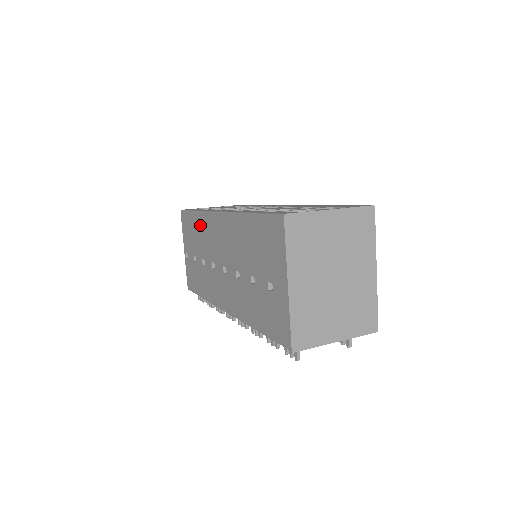
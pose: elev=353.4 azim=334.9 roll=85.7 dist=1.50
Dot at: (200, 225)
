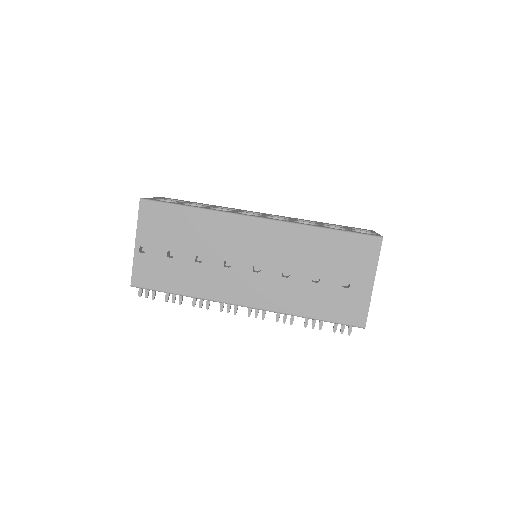
Dot at: (204, 223)
